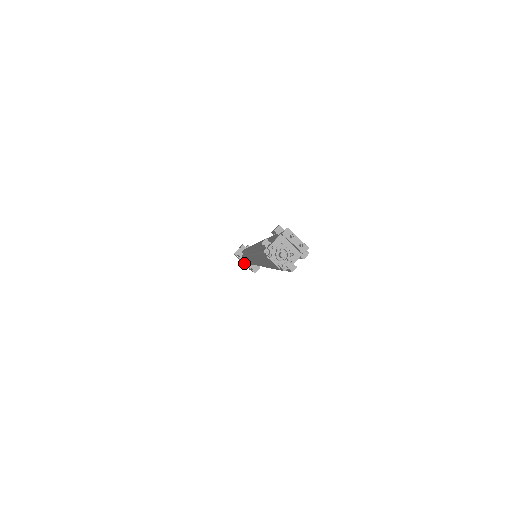
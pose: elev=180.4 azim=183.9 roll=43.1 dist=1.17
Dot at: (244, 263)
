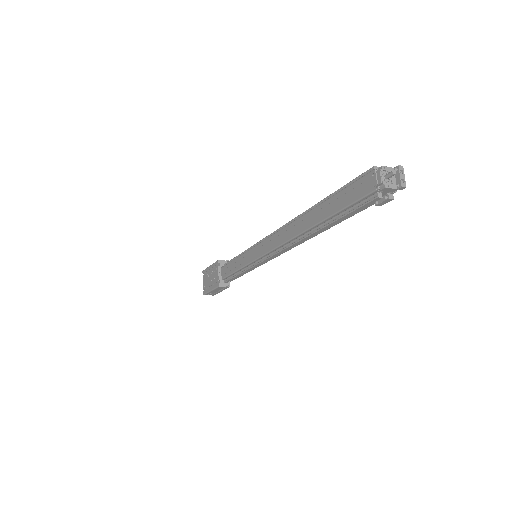
Dot at: (218, 273)
